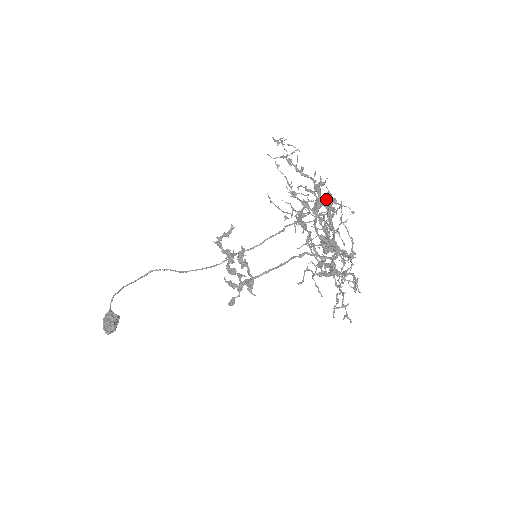
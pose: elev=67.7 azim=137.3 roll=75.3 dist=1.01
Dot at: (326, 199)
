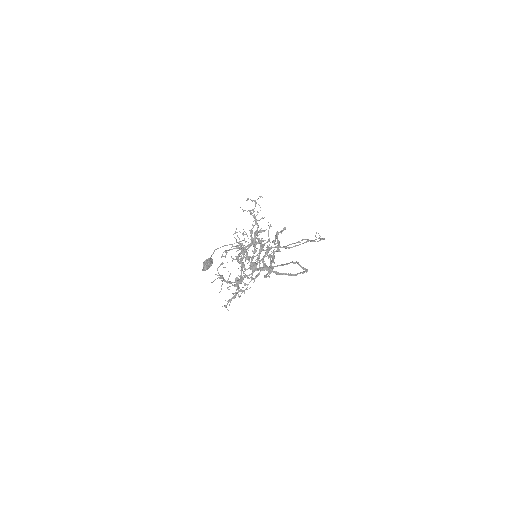
Dot at: (252, 242)
